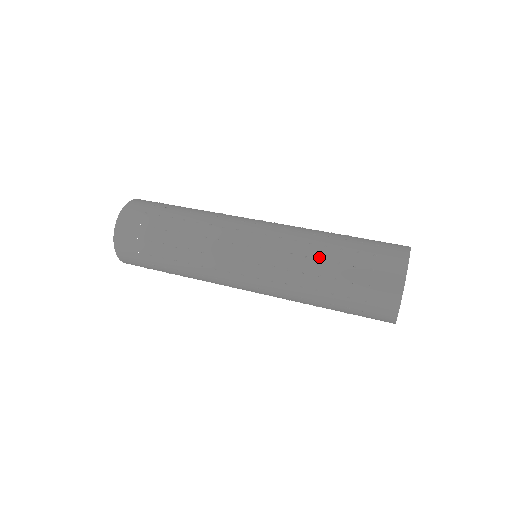
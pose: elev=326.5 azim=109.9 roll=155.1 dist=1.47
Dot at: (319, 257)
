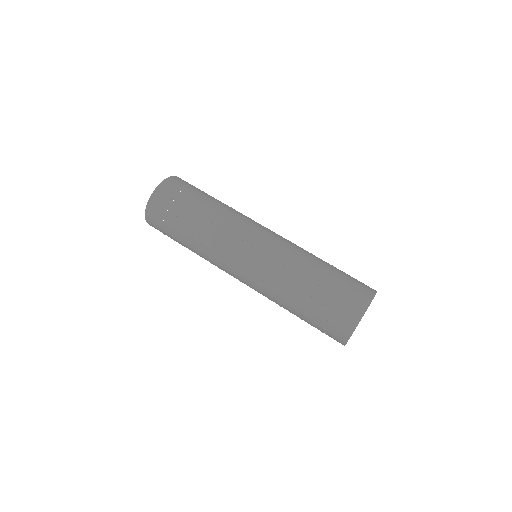
Dot at: (289, 306)
